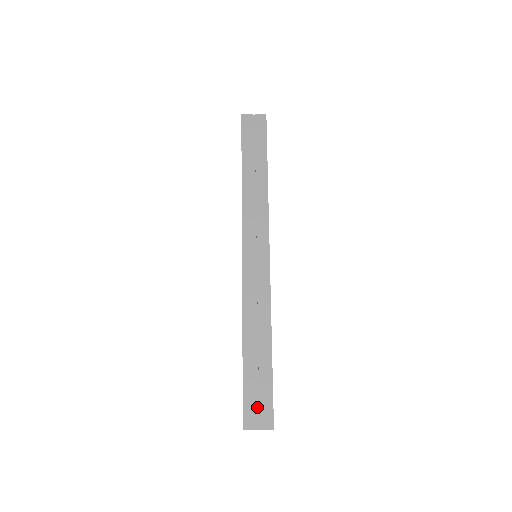
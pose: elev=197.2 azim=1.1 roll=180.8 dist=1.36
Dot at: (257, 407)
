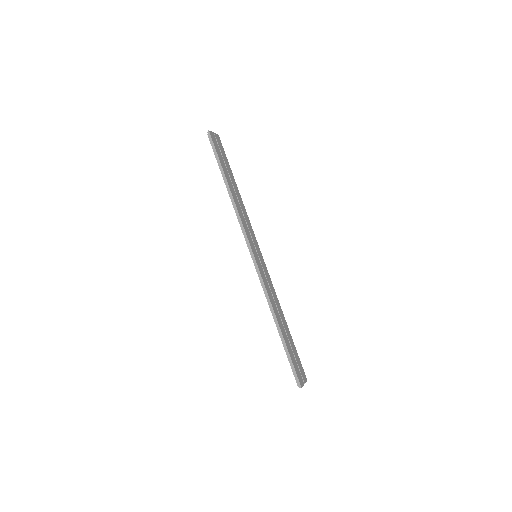
Dot at: (298, 369)
